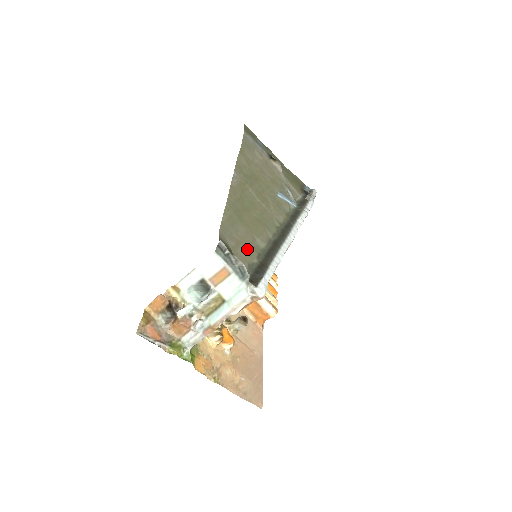
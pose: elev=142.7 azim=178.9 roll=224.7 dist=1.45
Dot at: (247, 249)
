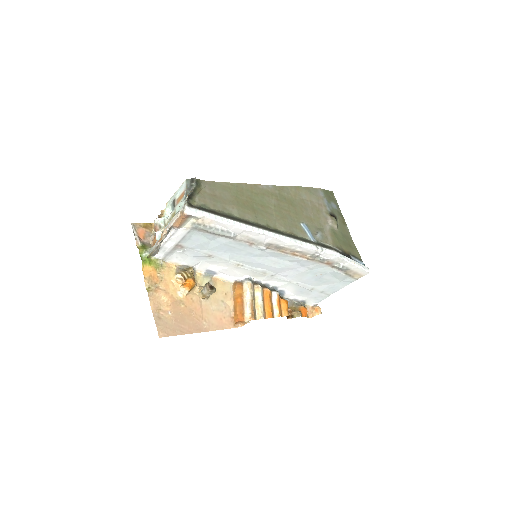
Dot at: (216, 202)
